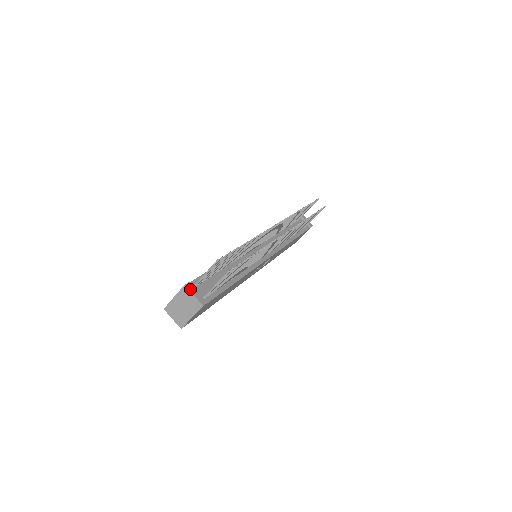
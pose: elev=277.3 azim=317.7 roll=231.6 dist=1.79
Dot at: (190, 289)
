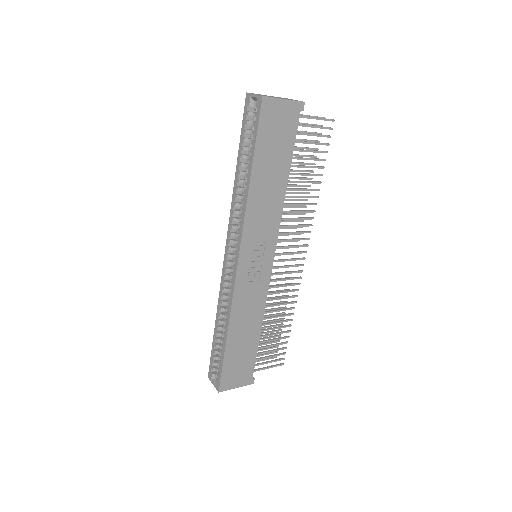
Dot at: occluded
